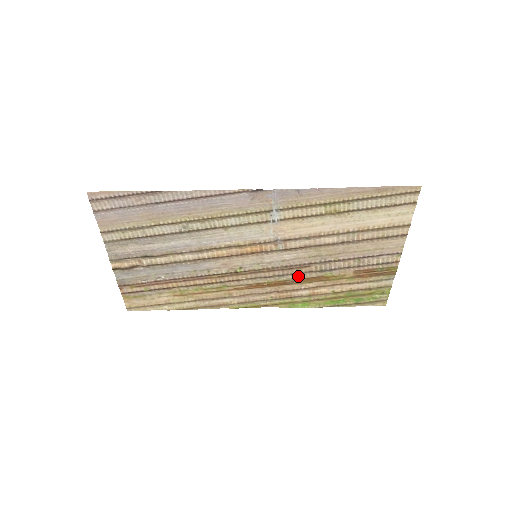
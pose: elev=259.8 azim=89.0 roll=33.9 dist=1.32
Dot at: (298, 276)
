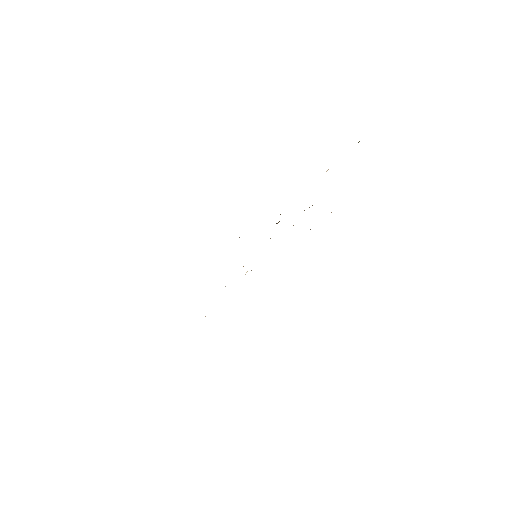
Dot at: occluded
